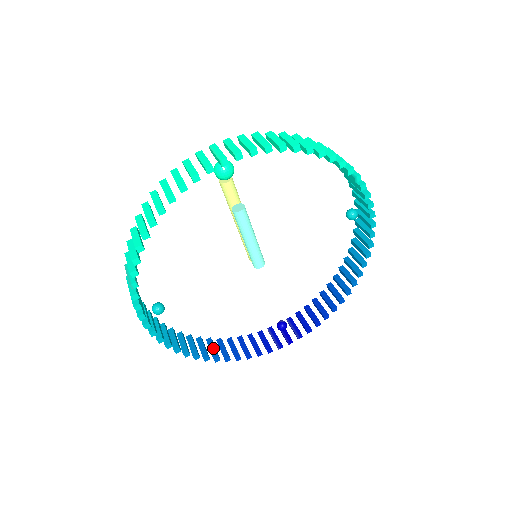
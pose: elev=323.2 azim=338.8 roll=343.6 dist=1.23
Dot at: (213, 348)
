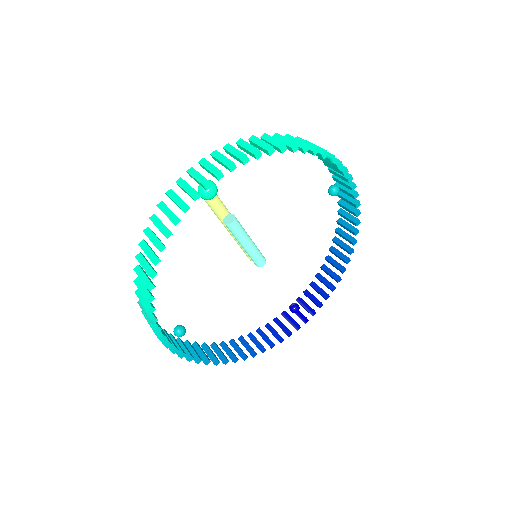
Dot at: (238, 348)
